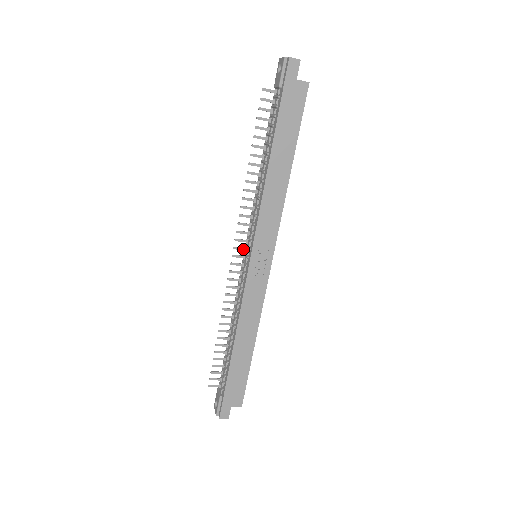
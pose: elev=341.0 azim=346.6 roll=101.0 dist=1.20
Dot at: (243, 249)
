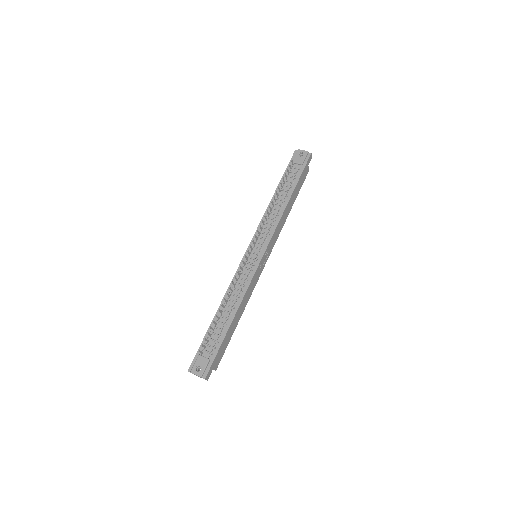
Dot at: (252, 248)
